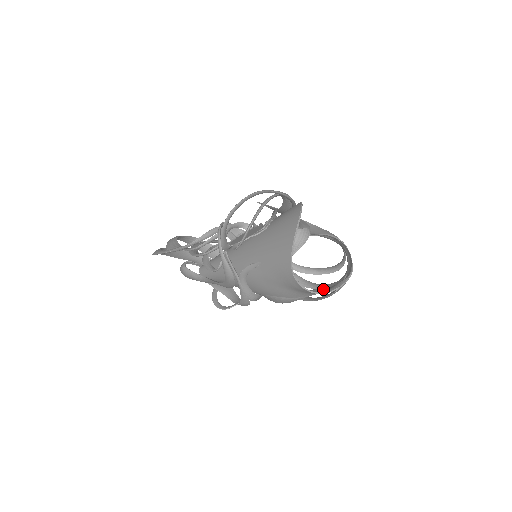
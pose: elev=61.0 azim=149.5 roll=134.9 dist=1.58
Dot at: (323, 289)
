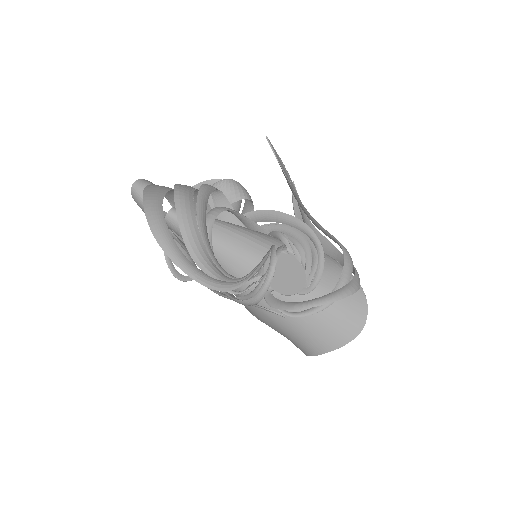
Dot at: occluded
